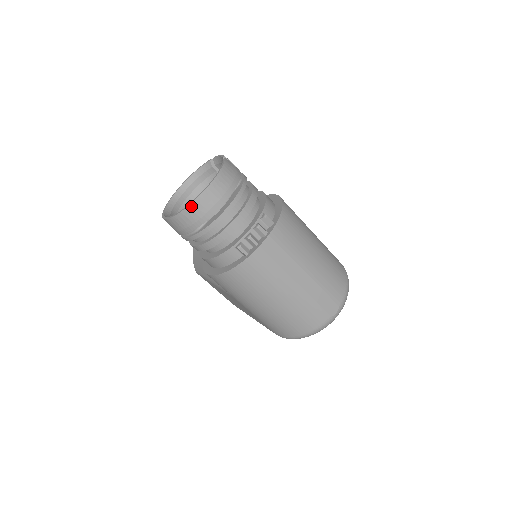
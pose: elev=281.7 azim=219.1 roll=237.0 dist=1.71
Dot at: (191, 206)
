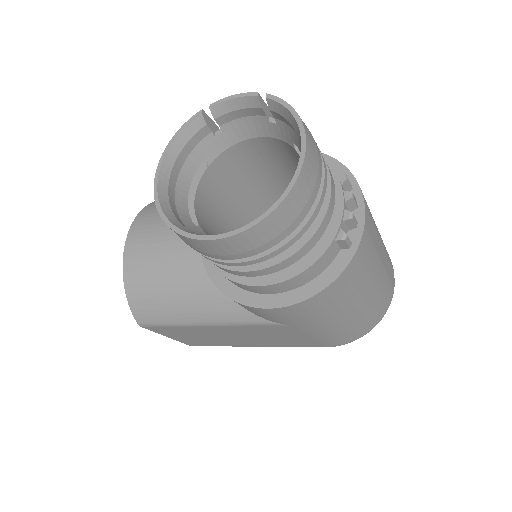
Dot at: (293, 191)
